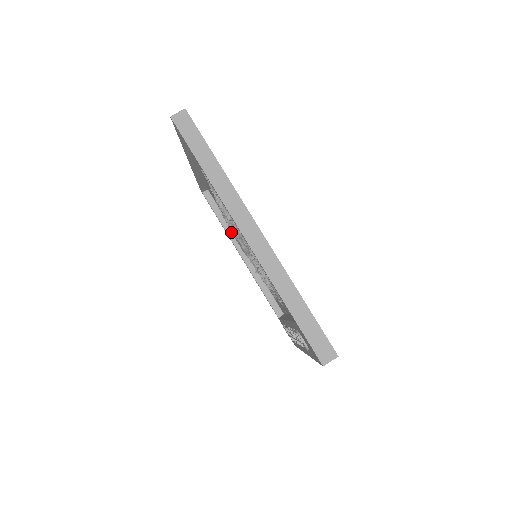
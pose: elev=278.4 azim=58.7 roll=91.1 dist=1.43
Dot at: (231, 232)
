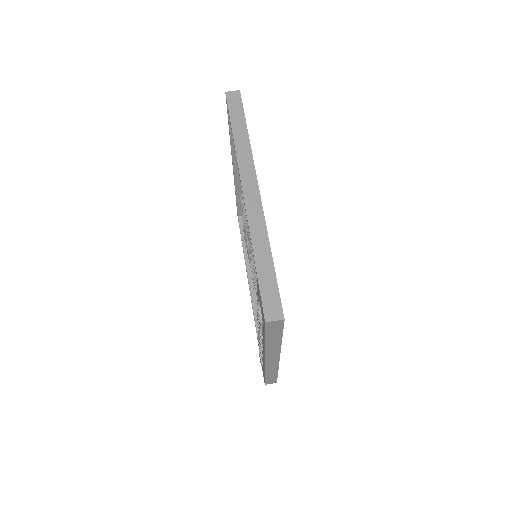
Dot at: occluded
